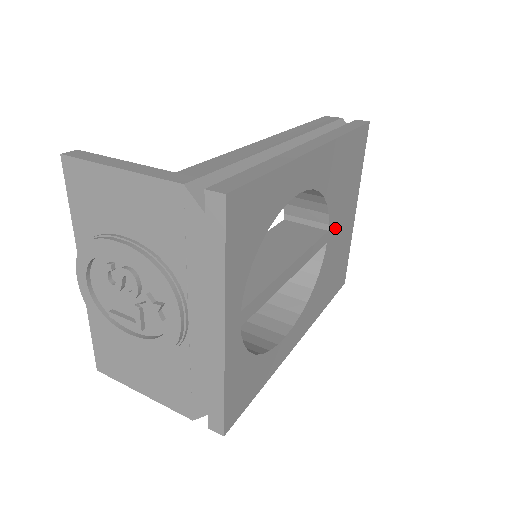
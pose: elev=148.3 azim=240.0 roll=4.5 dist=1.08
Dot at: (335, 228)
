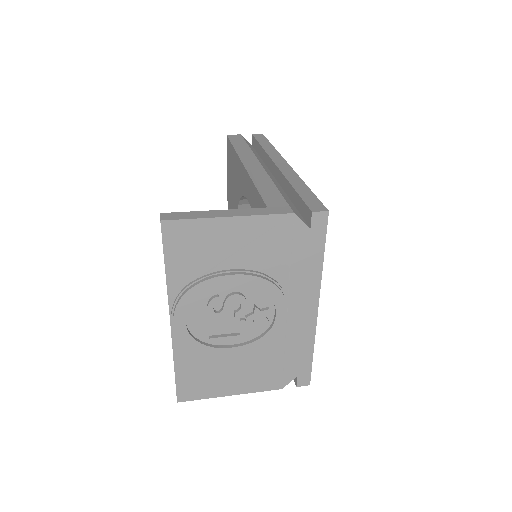
Dot at: occluded
